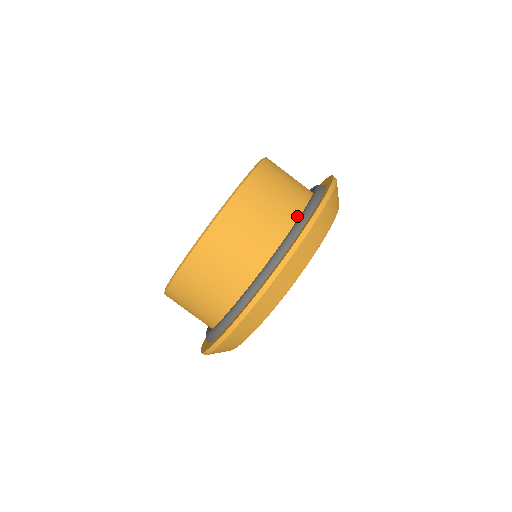
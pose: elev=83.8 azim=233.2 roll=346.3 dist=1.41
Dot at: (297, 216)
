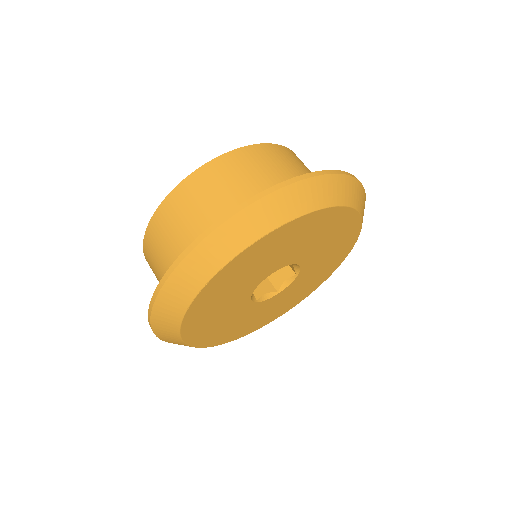
Dot at: occluded
